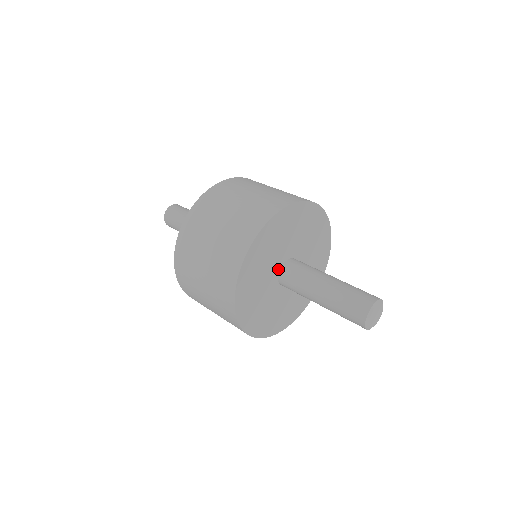
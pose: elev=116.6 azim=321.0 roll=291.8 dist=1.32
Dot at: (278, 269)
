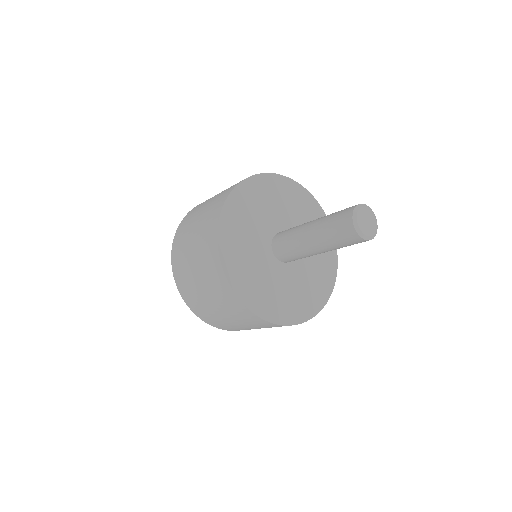
Dot at: (272, 234)
